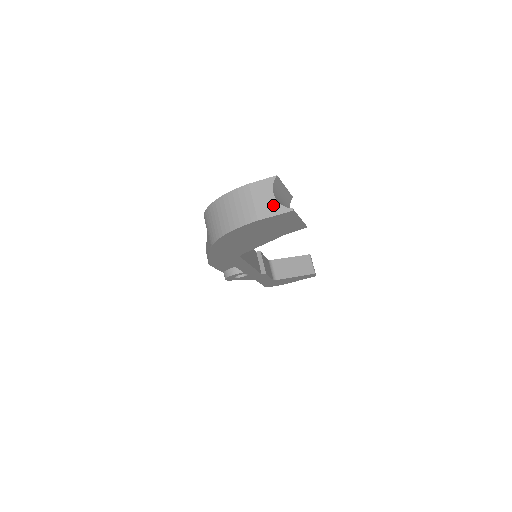
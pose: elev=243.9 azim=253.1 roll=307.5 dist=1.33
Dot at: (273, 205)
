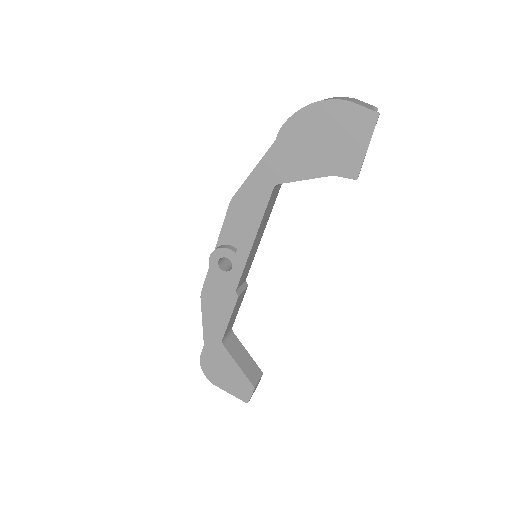
Dot at: (367, 106)
